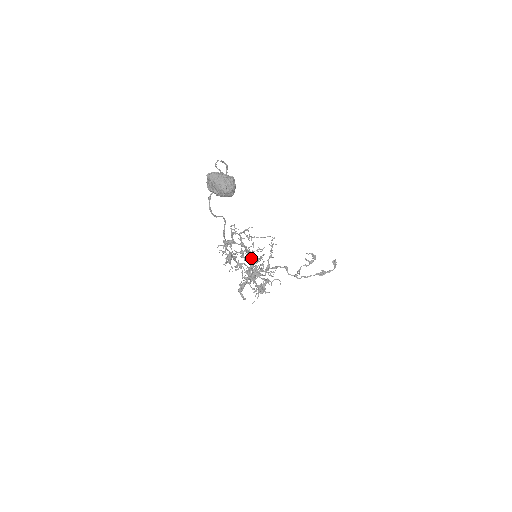
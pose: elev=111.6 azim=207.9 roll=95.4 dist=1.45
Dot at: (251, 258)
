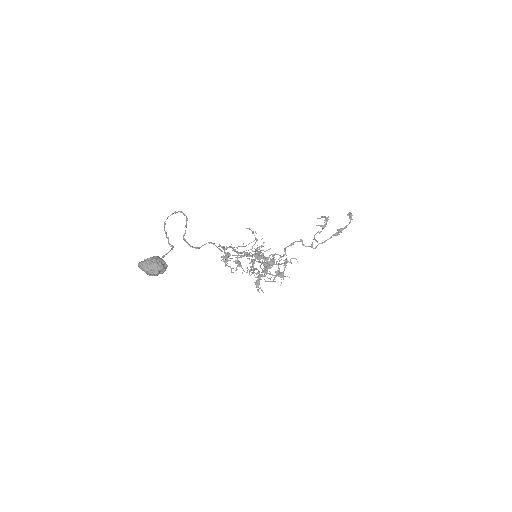
Dot at: (257, 255)
